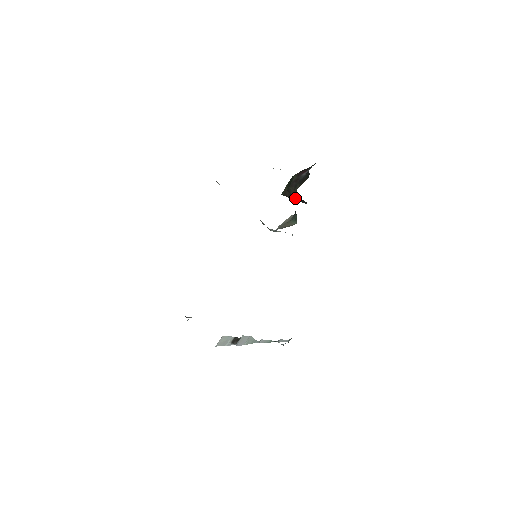
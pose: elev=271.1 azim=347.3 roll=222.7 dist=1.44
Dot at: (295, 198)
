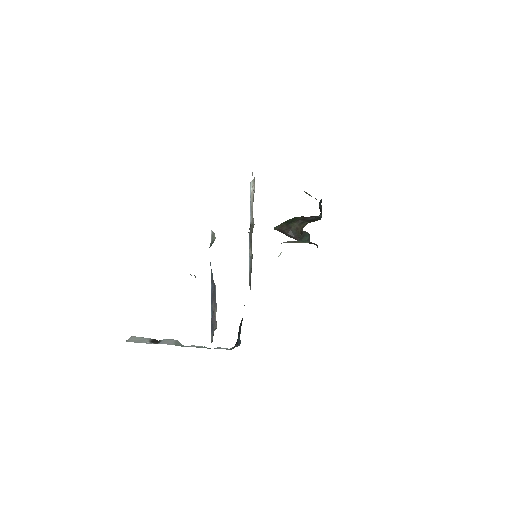
Dot at: (292, 232)
